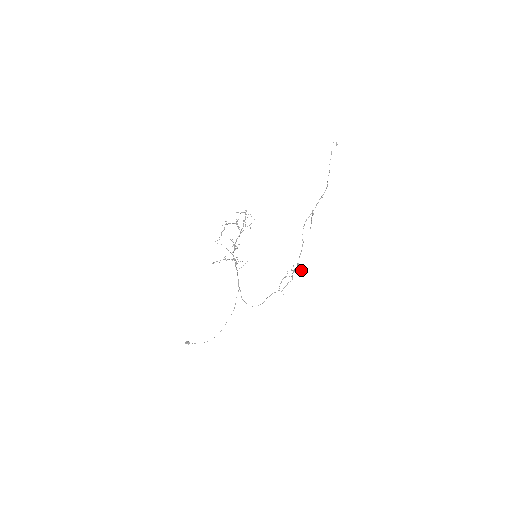
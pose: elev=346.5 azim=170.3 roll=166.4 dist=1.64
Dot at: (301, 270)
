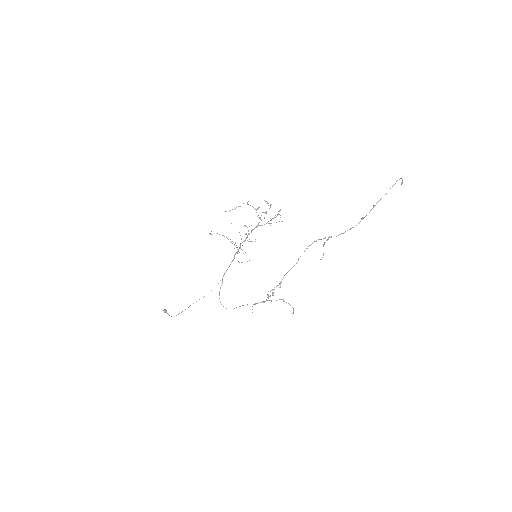
Dot at: occluded
